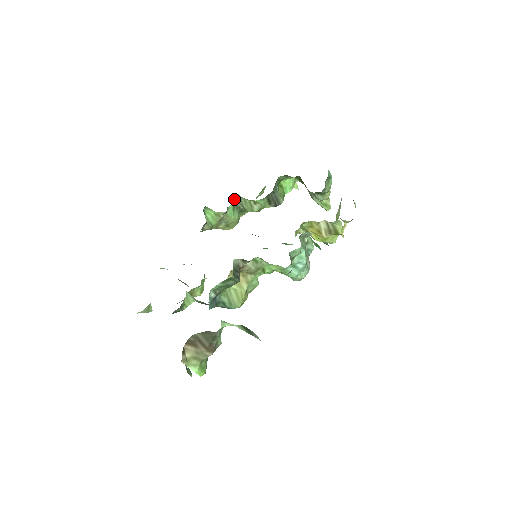
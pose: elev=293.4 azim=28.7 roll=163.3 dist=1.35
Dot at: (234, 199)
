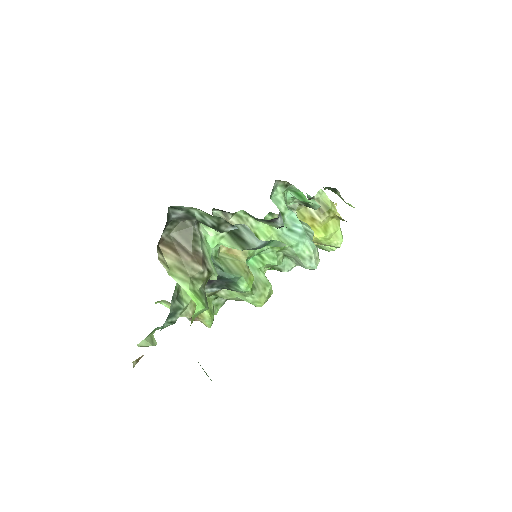
Dot at: occluded
